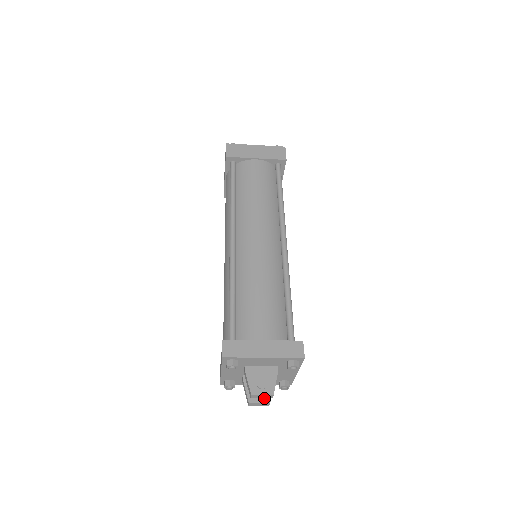
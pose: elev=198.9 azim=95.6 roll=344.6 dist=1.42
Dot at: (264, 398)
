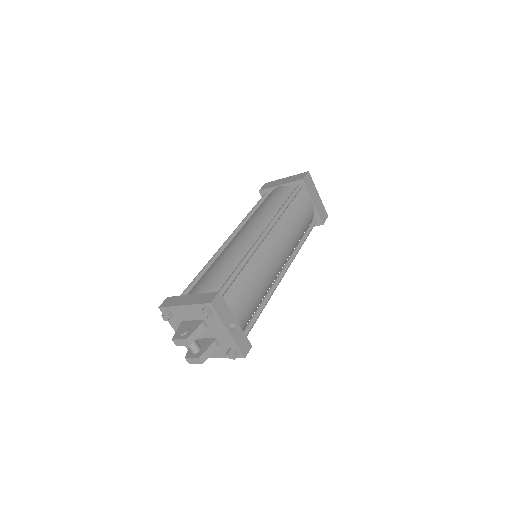
Dot at: (197, 354)
